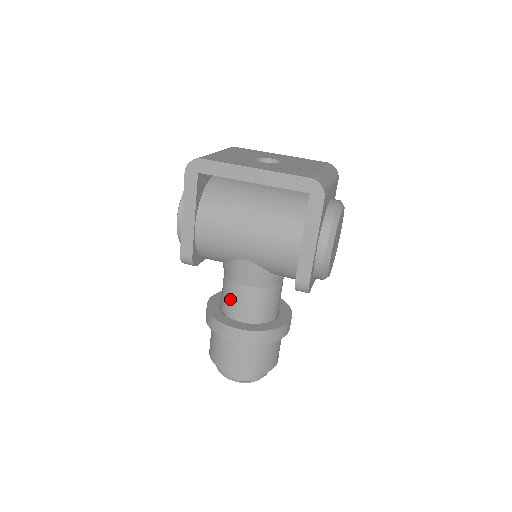
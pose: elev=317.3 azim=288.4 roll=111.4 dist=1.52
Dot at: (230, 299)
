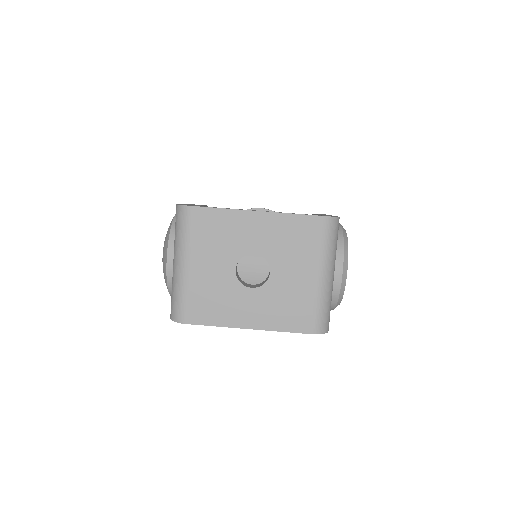
Dot at: occluded
